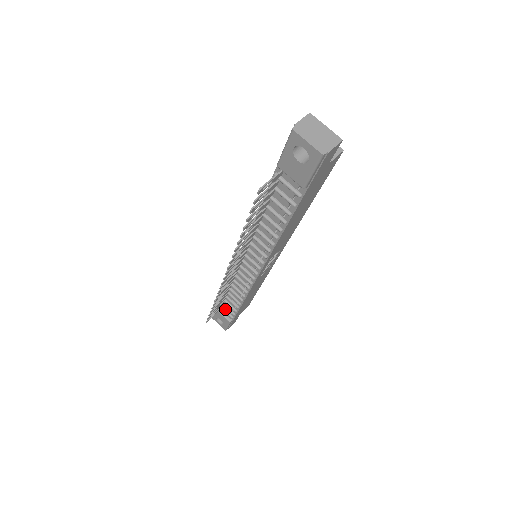
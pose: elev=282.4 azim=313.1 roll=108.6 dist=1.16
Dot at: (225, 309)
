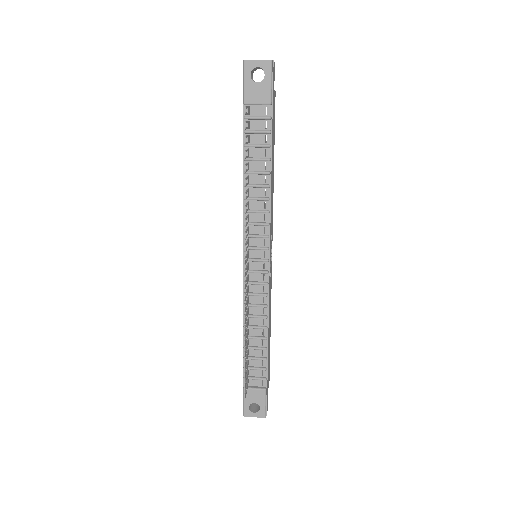
Dot at: (253, 376)
